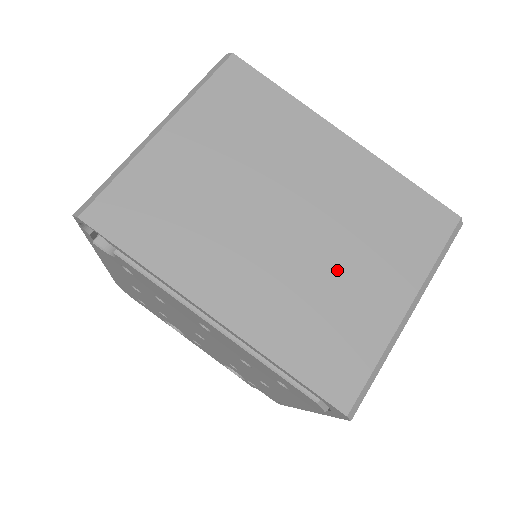
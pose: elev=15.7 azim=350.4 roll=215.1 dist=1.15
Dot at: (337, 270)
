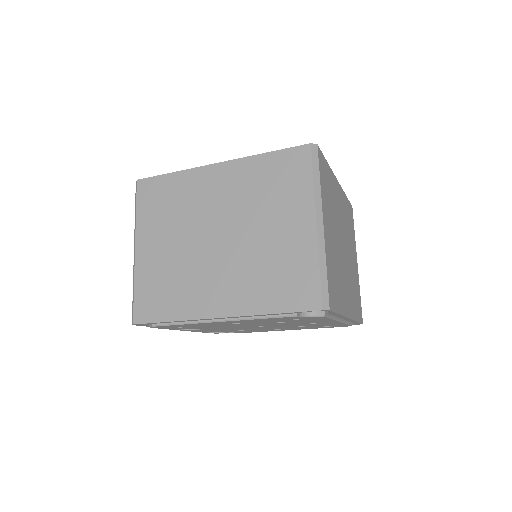
Dot at: (351, 262)
